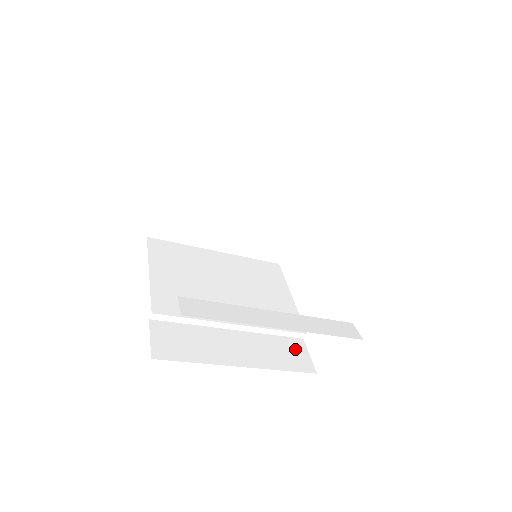
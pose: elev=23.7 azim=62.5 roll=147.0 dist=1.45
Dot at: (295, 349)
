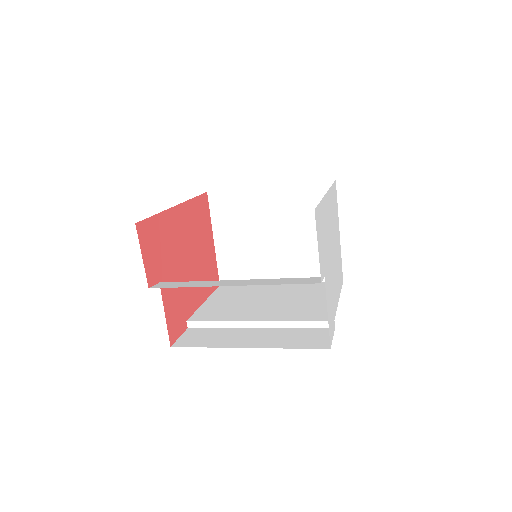
Dot at: (318, 335)
